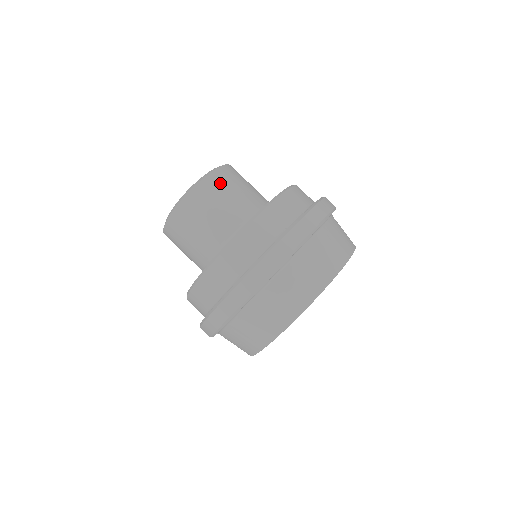
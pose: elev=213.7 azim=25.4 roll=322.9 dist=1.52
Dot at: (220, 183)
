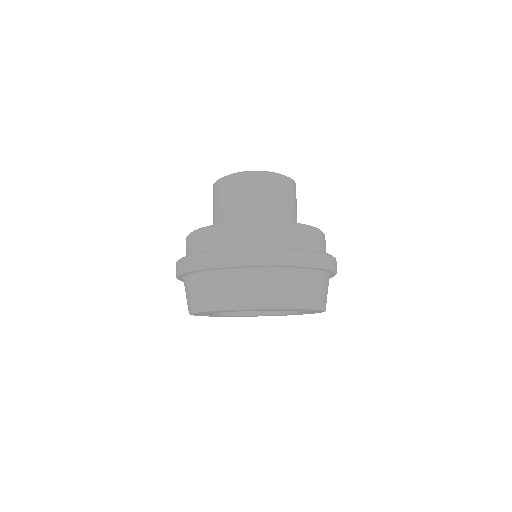
Dot at: occluded
